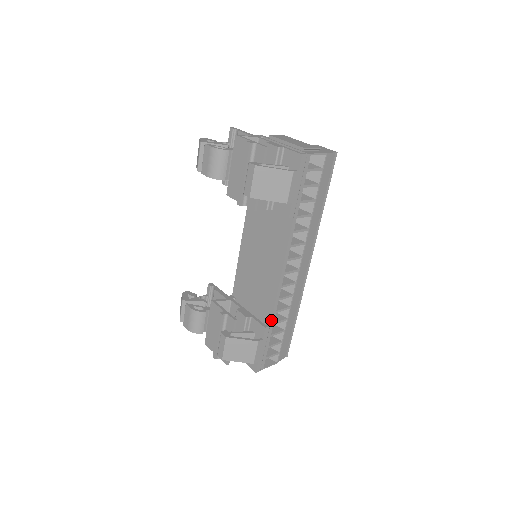
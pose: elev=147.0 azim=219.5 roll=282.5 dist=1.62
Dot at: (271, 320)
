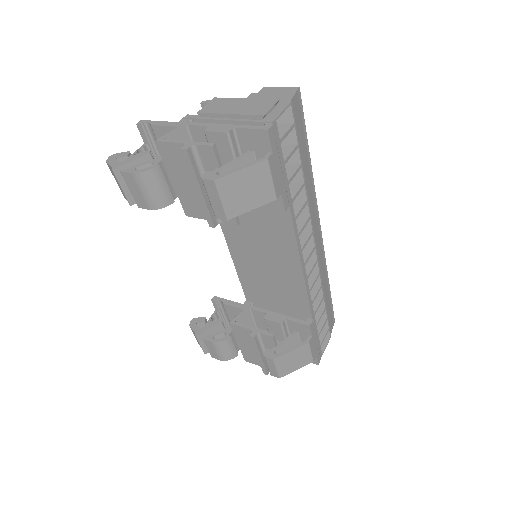
Dot at: (311, 314)
